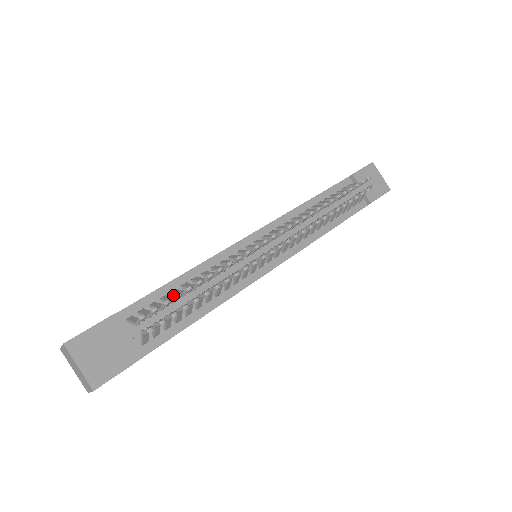
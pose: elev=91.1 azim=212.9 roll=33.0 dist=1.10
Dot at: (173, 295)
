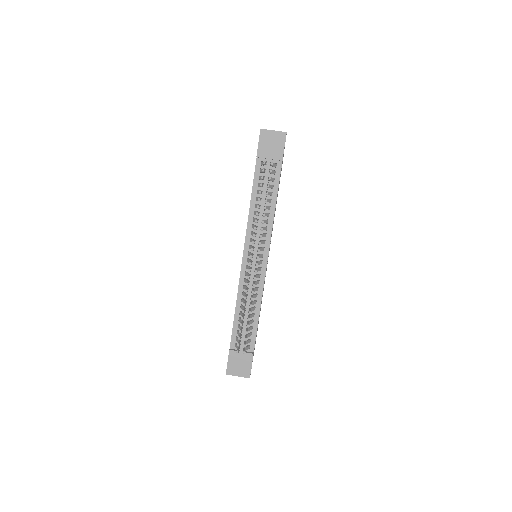
Dot at: occluded
